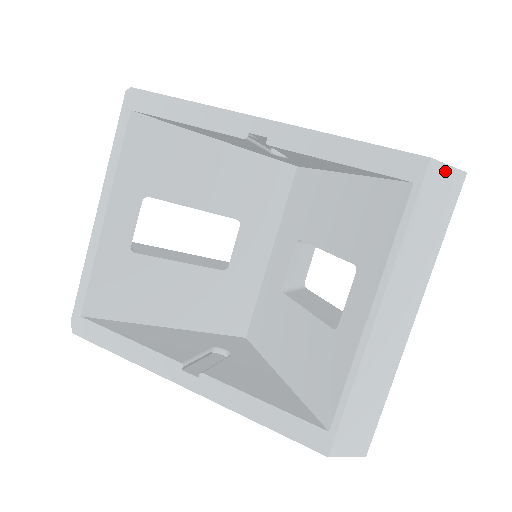
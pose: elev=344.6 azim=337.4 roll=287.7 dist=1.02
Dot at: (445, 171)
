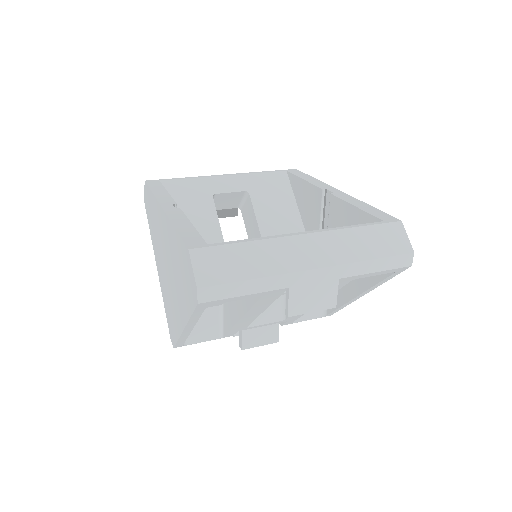
Dot at: (404, 235)
